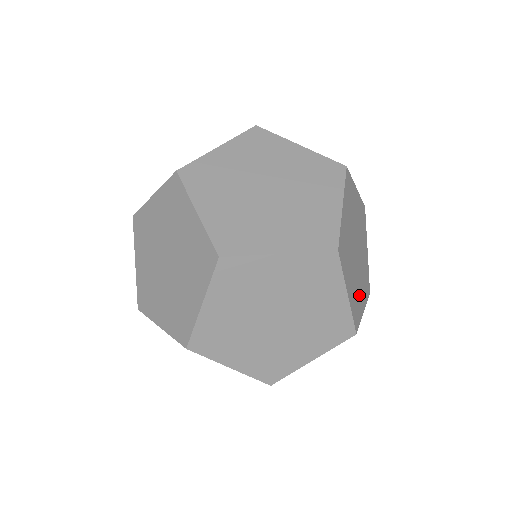
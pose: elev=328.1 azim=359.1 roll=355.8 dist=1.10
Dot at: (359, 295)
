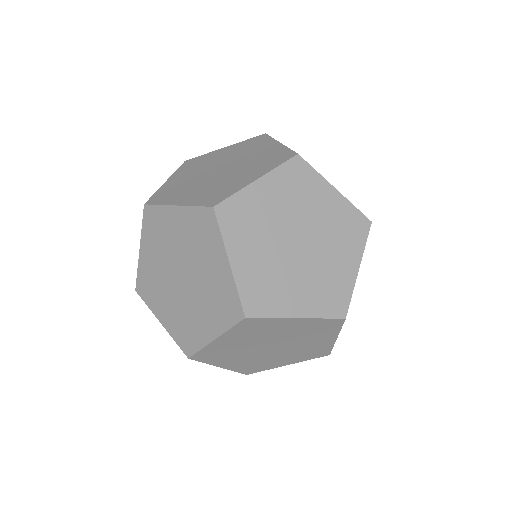
Dot at: (284, 290)
